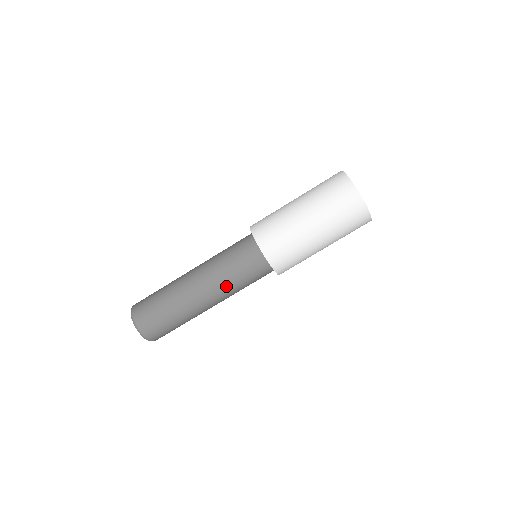
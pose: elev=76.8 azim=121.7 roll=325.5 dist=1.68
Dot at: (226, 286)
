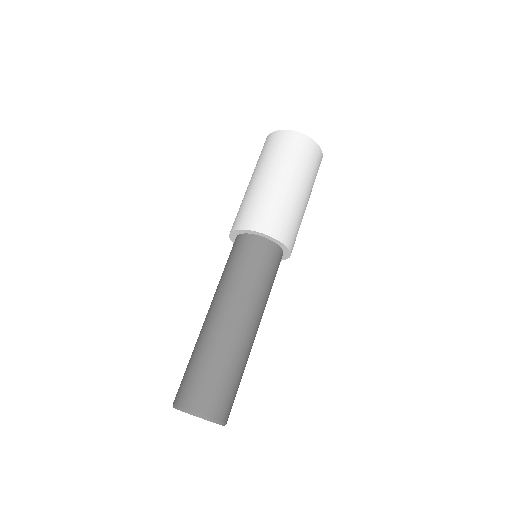
Dot at: (247, 291)
